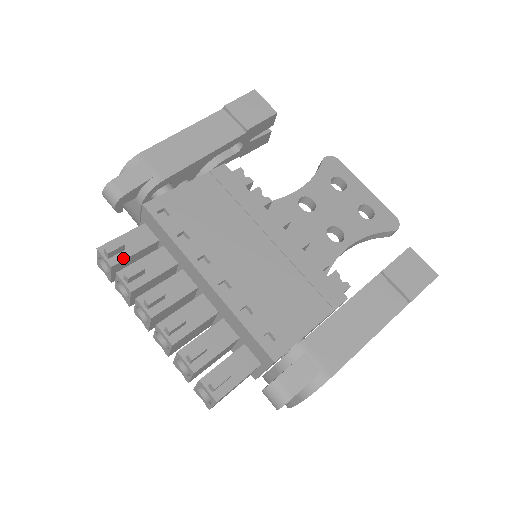
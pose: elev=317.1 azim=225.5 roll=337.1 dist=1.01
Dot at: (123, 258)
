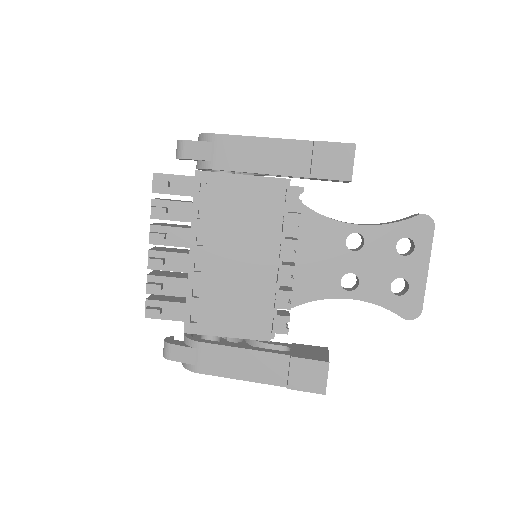
Dot at: (164, 192)
